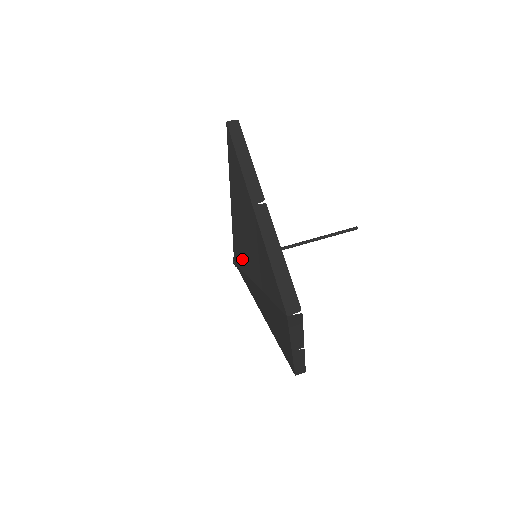
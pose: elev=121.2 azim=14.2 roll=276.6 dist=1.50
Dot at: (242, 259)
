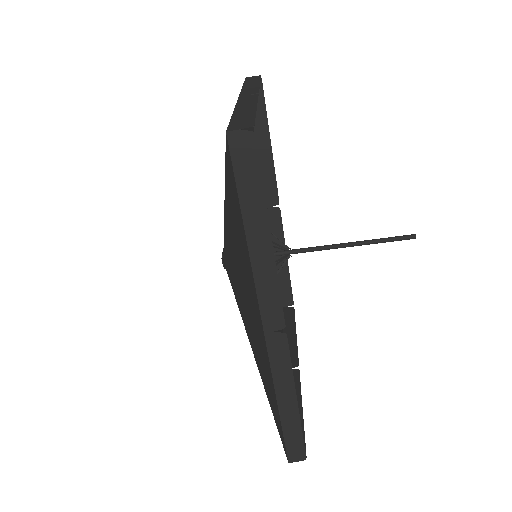
Dot at: (237, 297)
